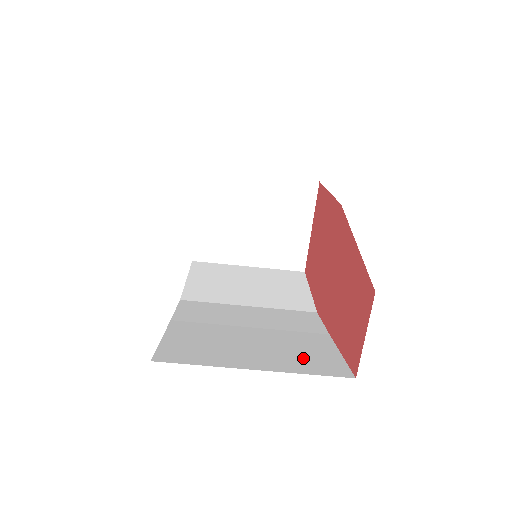
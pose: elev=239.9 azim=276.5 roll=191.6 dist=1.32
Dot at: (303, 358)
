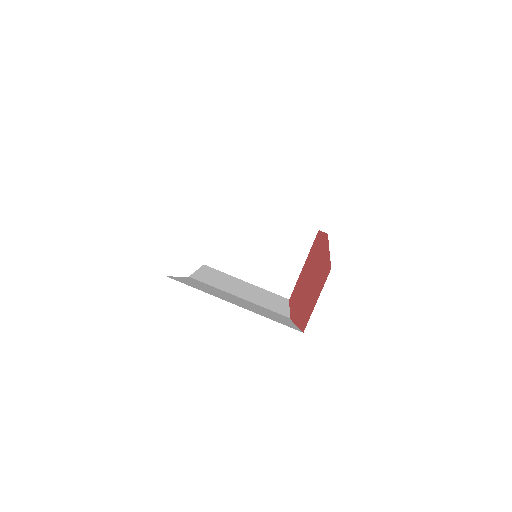
Dot at: (270, 317)
